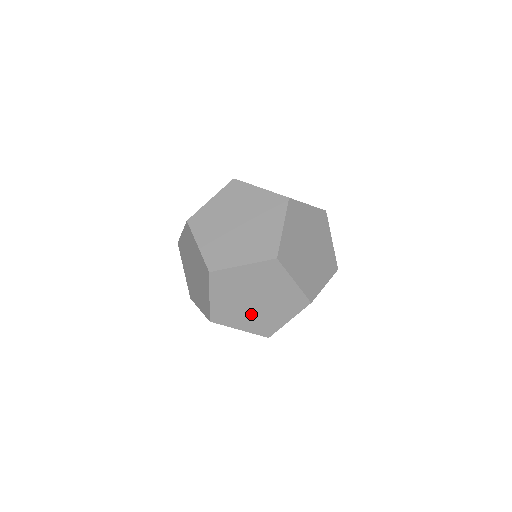
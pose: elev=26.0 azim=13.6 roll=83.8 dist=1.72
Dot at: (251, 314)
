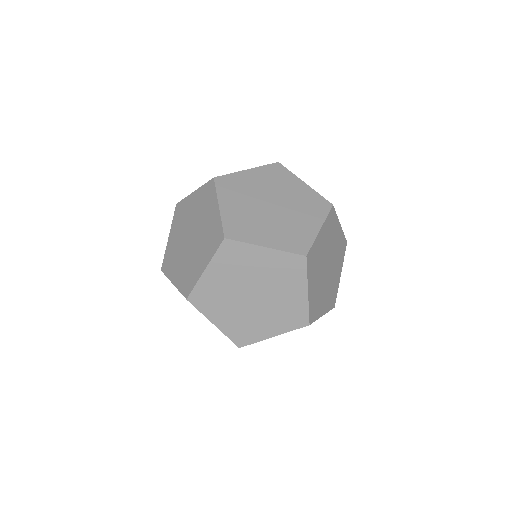
Dot at: (265, 312)
